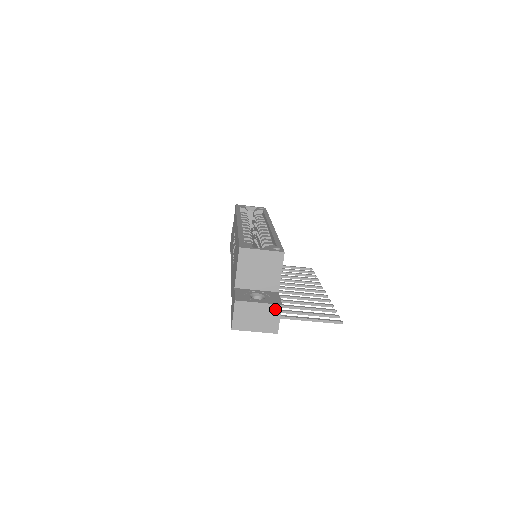
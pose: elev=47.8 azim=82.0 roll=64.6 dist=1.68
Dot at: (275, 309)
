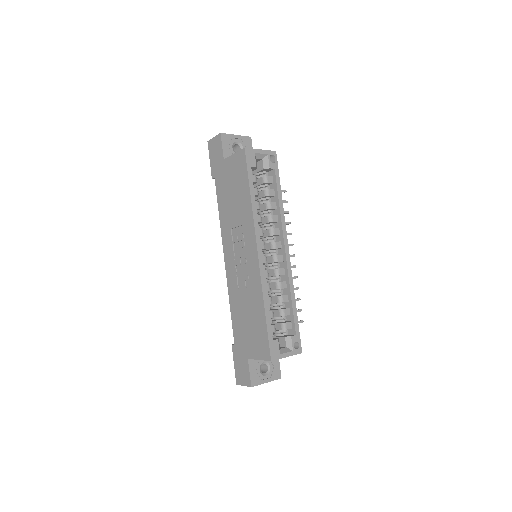
Dot at: (275, 379)
